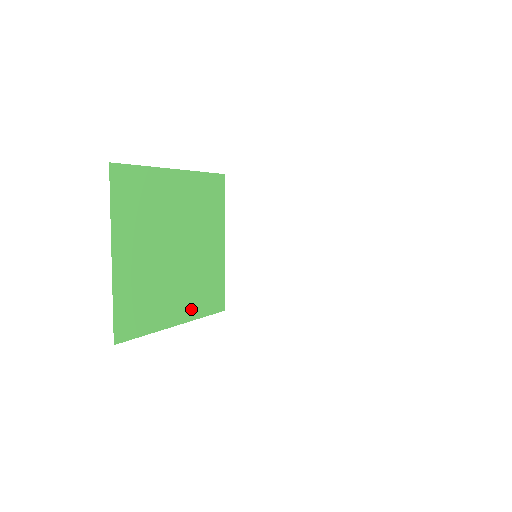
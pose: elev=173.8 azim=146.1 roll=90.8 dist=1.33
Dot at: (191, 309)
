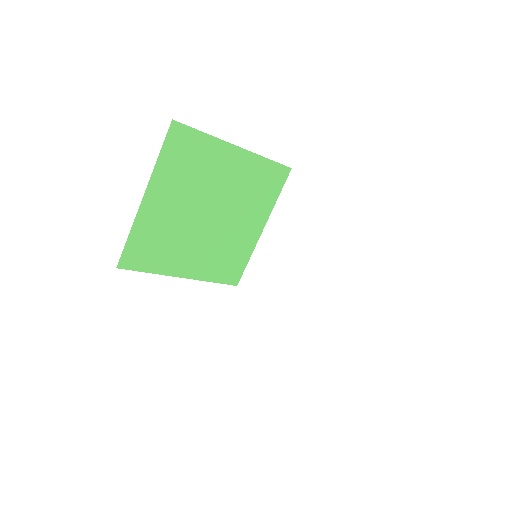
Dot at: (203, 270)
